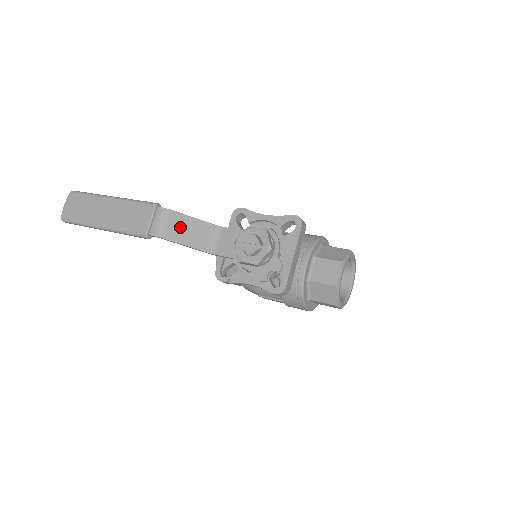
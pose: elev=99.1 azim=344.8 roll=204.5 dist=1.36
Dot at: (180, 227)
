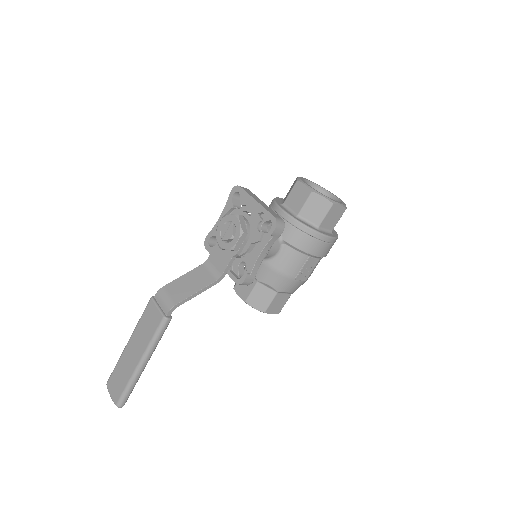
Dot at: (180, 288)
